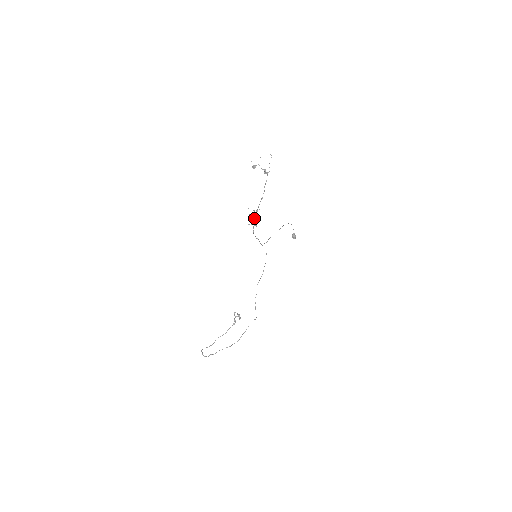
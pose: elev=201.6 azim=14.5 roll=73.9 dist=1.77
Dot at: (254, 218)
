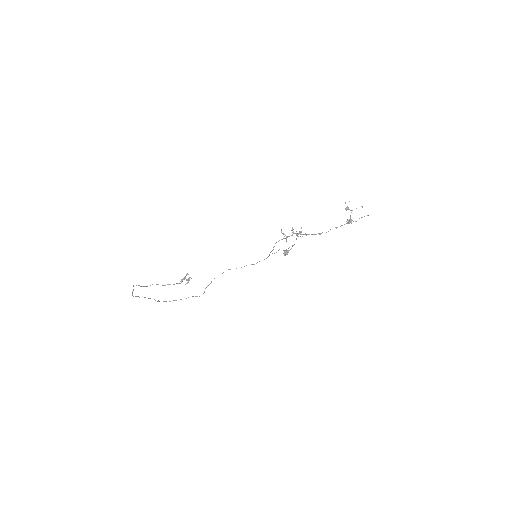
Dot at: occluded
